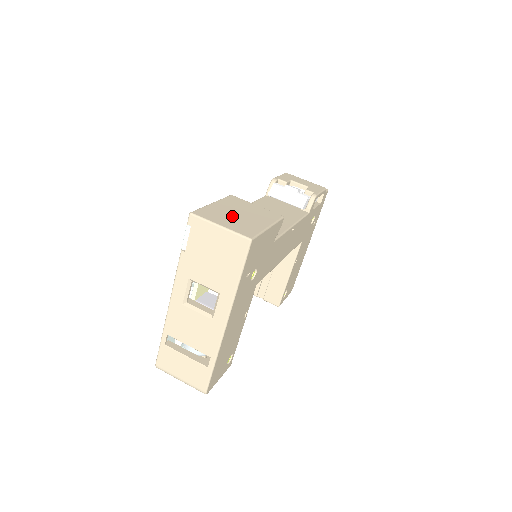
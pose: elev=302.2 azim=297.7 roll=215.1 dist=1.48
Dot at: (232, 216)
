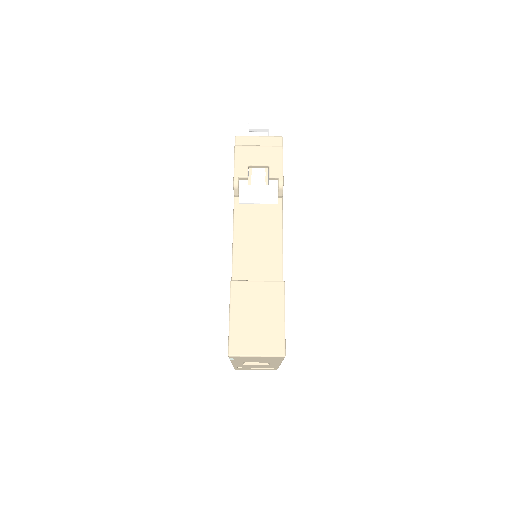
Dot at: (254, 329)
